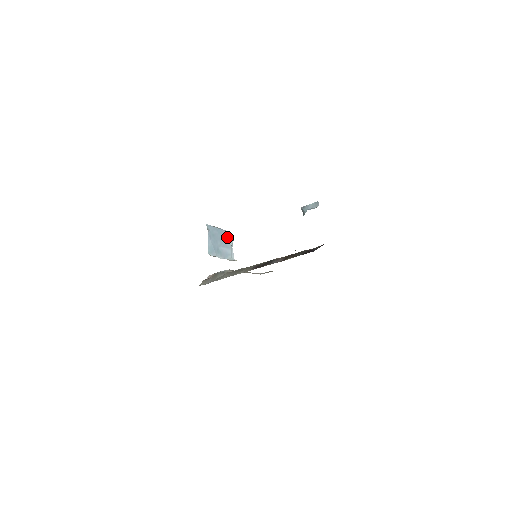
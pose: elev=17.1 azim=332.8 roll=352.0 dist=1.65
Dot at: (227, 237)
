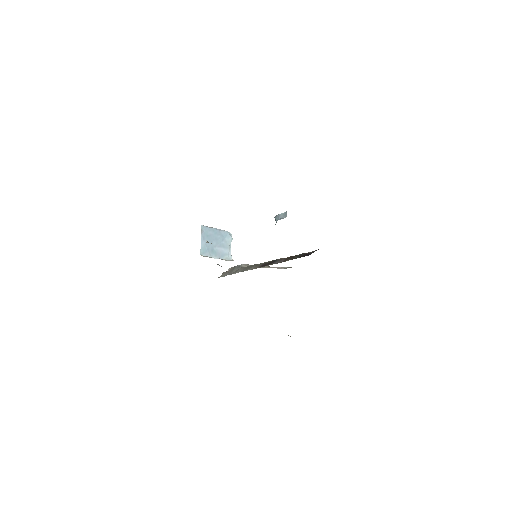
Dot at: (225, 237)
